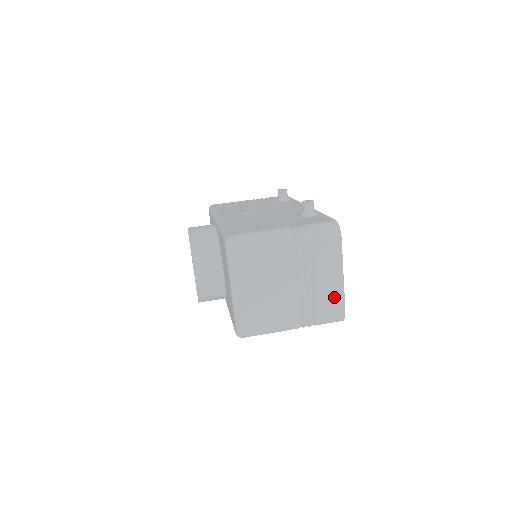
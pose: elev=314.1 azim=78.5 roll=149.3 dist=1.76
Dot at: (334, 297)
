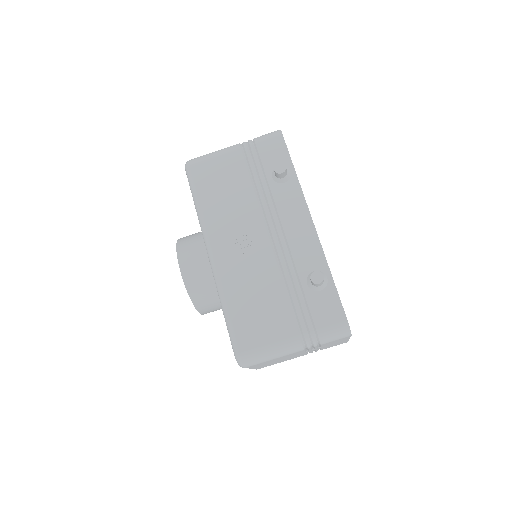
Dot at: occluded
